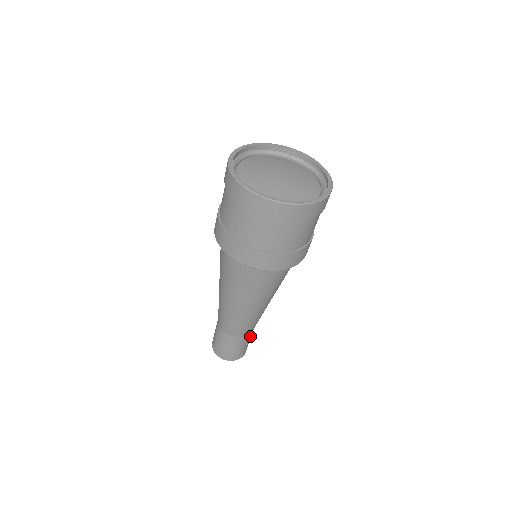
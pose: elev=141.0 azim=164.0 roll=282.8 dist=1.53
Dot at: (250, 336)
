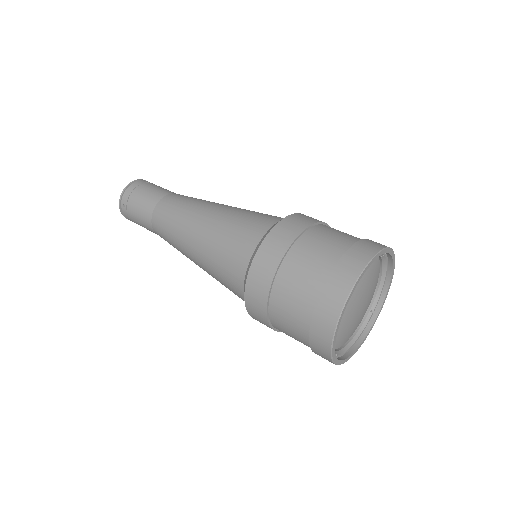
Dot at: occluded
